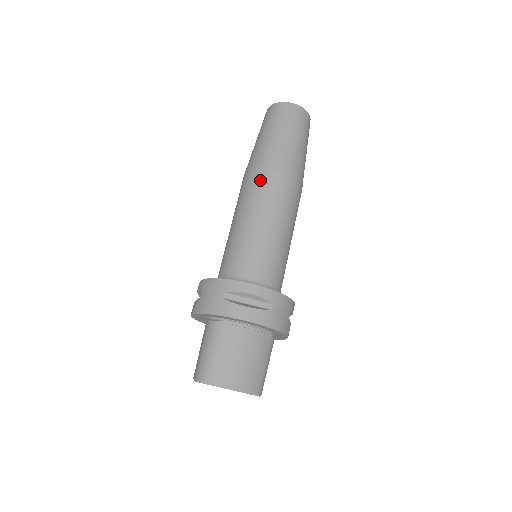
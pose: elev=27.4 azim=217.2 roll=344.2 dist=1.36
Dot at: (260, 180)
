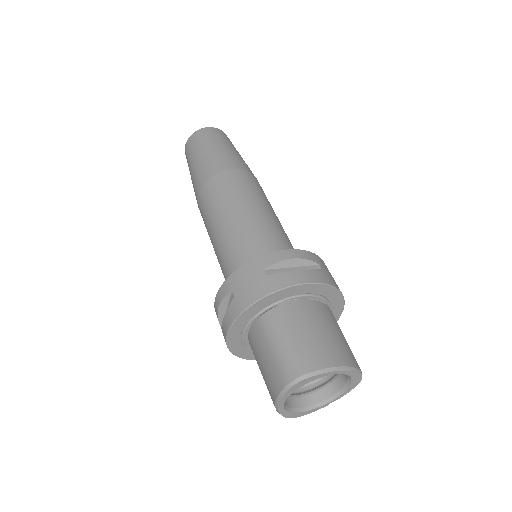
Dot at: (224, 181)
